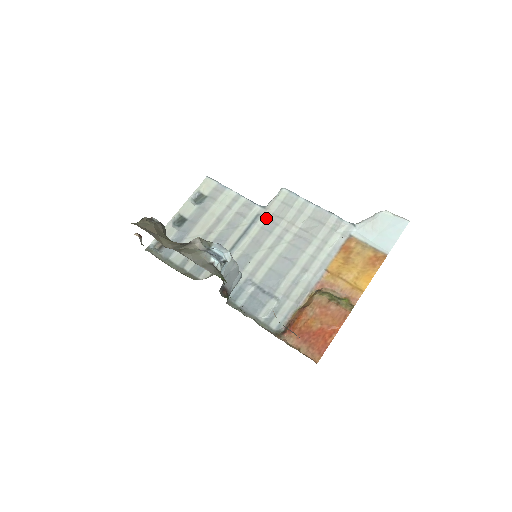
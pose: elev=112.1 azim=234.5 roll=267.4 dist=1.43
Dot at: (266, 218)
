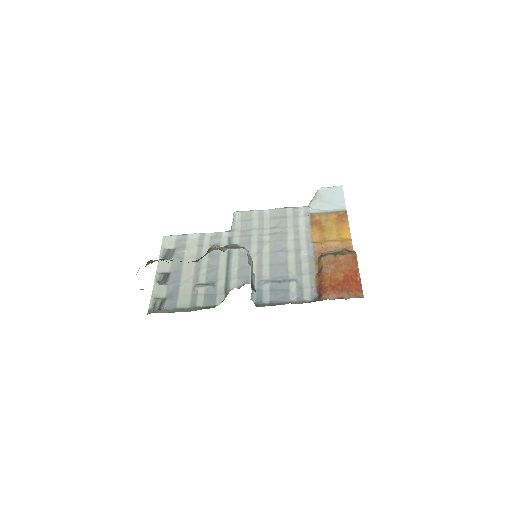
Dot at: (238, 236)
